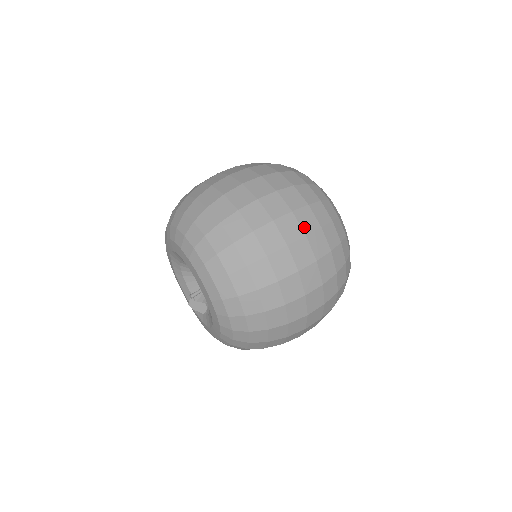
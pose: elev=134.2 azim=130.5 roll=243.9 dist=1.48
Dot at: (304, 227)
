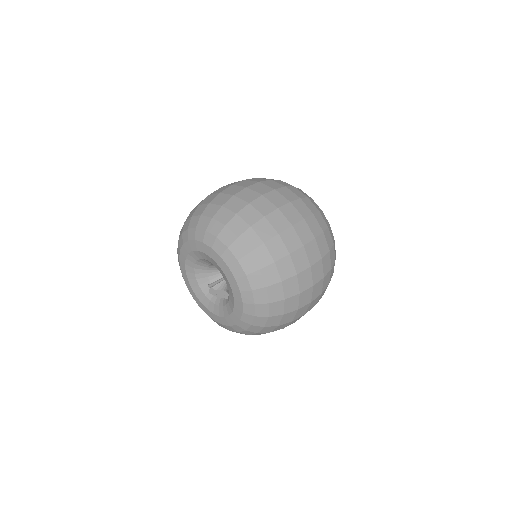
Dot at: (256, 181)
